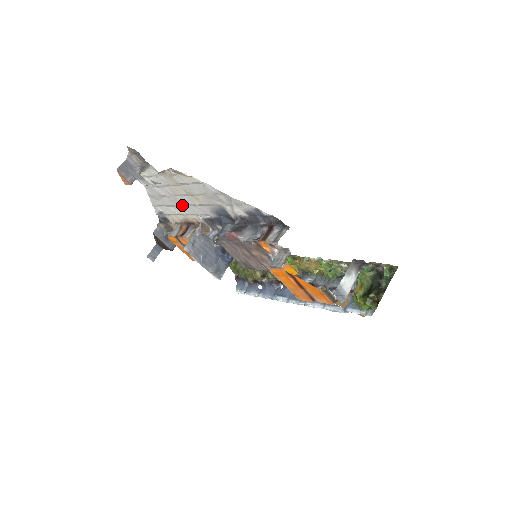
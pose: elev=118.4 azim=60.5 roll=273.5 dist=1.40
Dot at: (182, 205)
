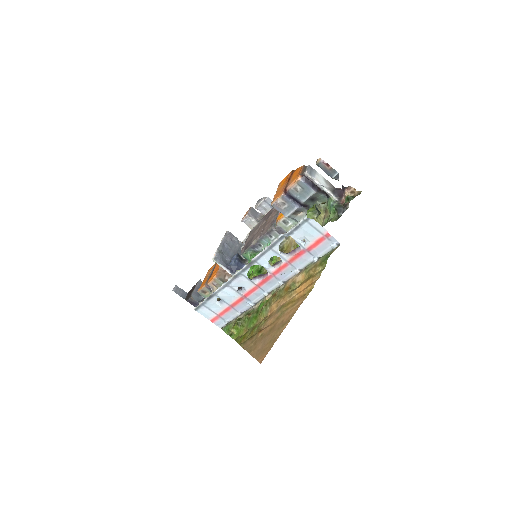
Dot at: occluded
